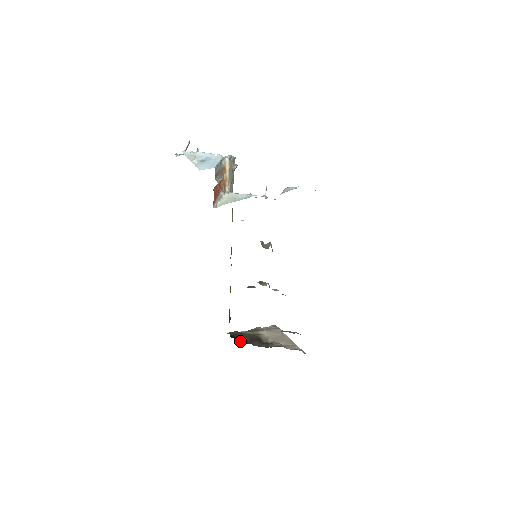
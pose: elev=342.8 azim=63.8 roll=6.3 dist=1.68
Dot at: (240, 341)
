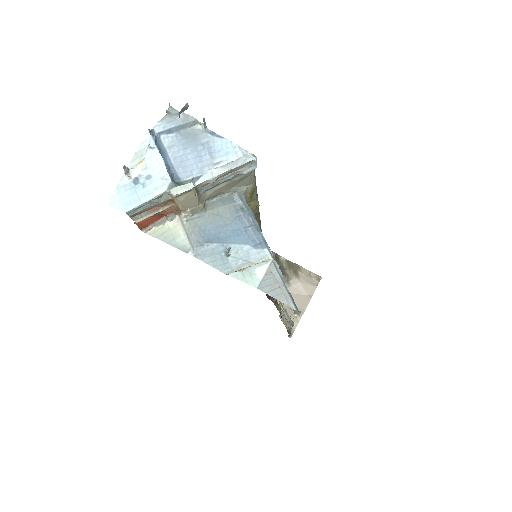
Dot at: occluded
